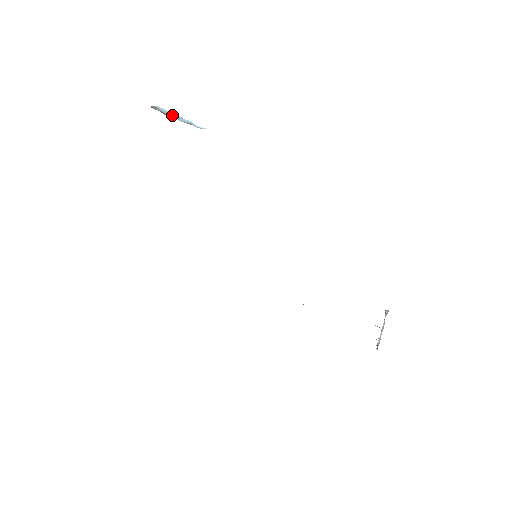
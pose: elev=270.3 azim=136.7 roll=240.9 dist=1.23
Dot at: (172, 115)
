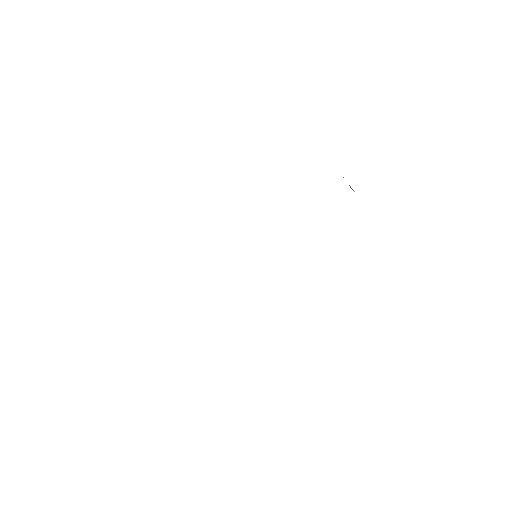
Dot at: occluded
